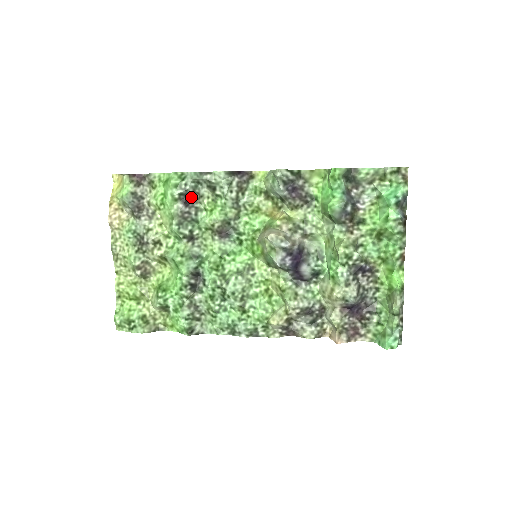
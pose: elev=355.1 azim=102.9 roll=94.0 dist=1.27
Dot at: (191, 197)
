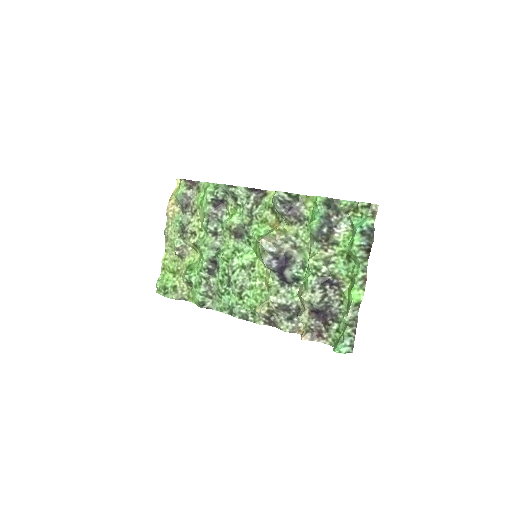
Dot at: (221, 203)
